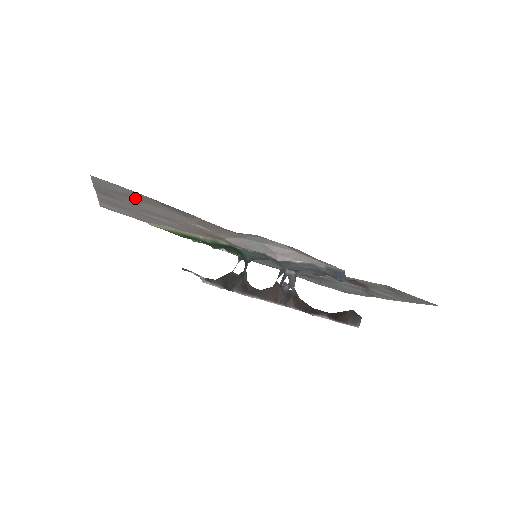
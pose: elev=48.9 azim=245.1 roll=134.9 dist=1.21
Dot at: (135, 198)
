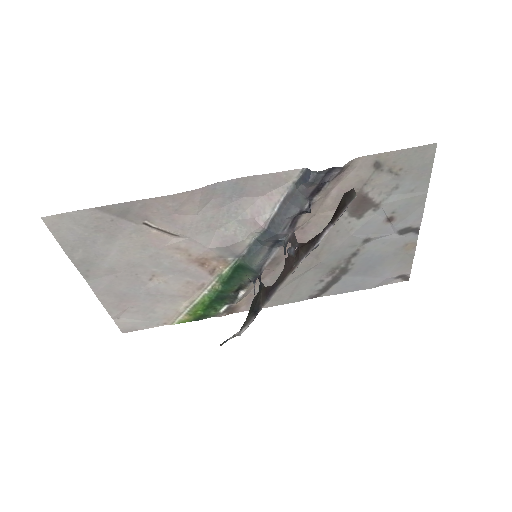
Dot at: (98, 236)
